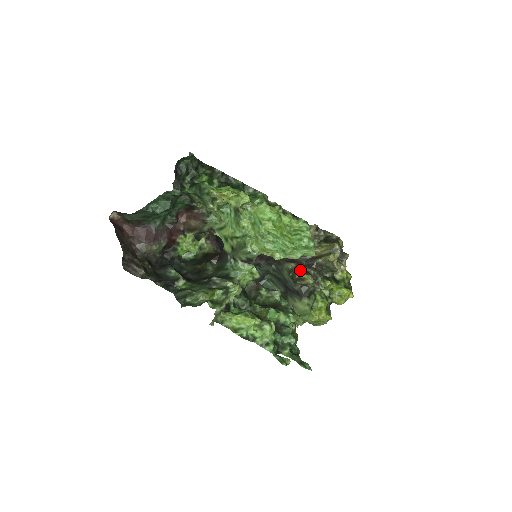
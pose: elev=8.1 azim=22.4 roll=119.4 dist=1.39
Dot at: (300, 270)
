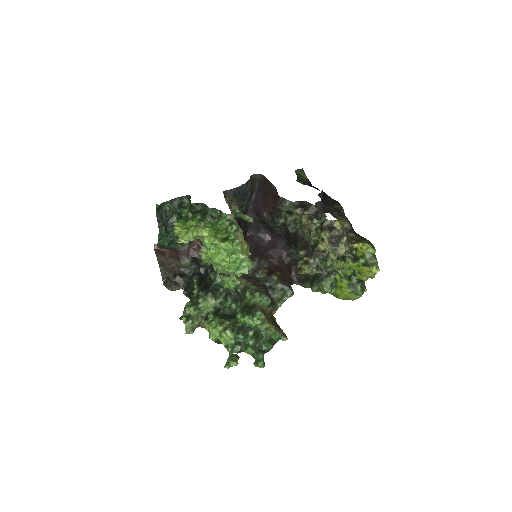
Dot at: (301, 260)
